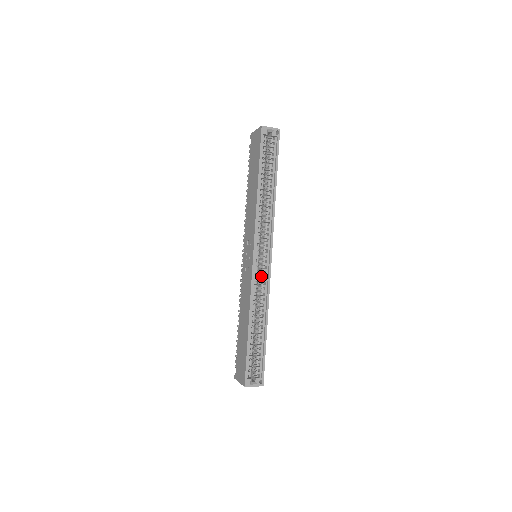
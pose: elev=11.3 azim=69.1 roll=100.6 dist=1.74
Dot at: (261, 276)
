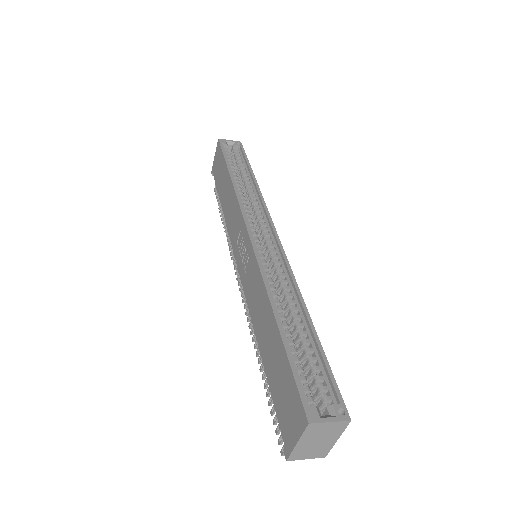
Dot at: (271, 260)
